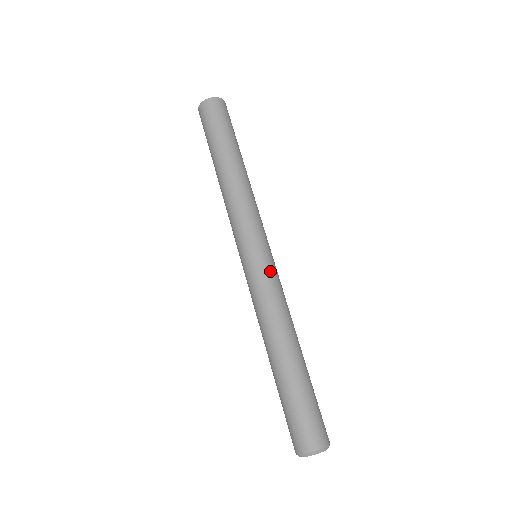
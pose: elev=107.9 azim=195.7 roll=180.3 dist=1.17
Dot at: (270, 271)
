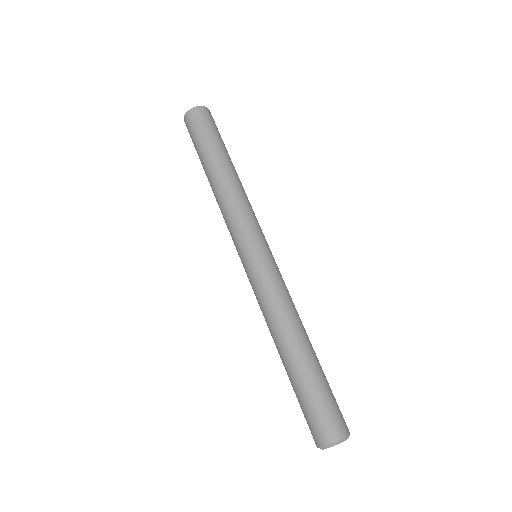
Dot at: (266, 270)
